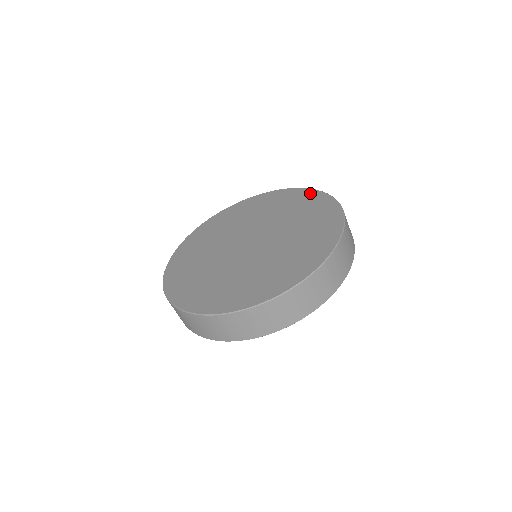
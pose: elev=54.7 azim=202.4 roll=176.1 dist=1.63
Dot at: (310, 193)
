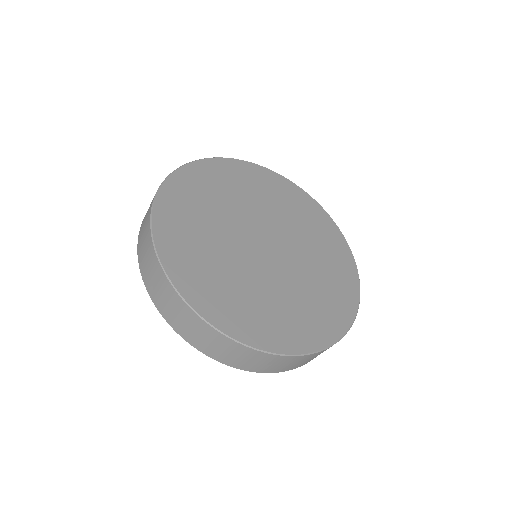
Dot at: (314, 205)
